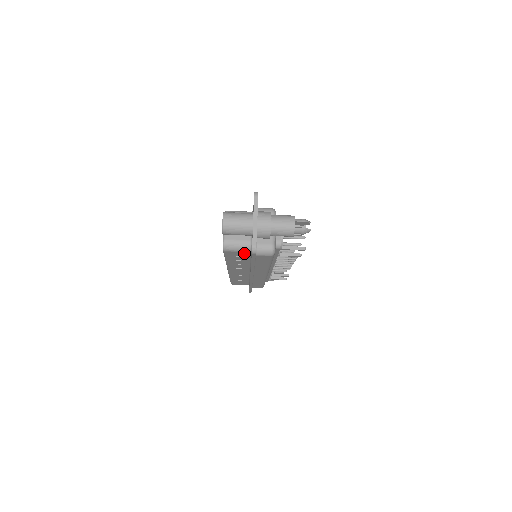
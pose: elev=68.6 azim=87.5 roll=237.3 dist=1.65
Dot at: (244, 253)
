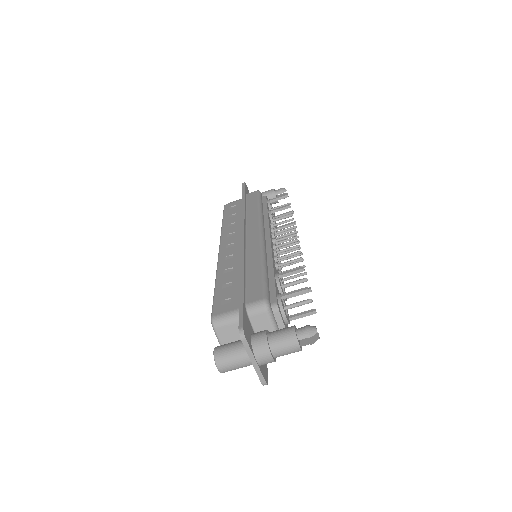
Dot at: occluded
